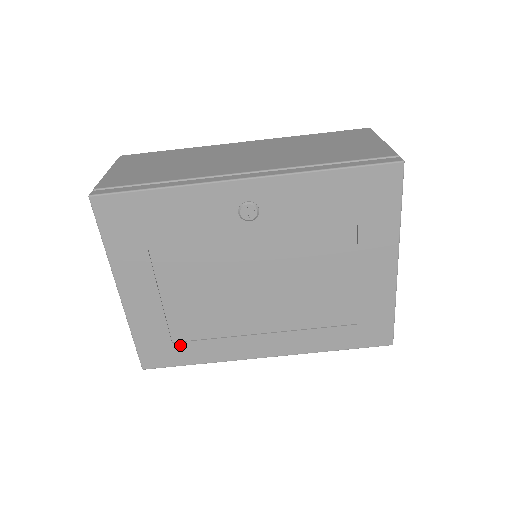
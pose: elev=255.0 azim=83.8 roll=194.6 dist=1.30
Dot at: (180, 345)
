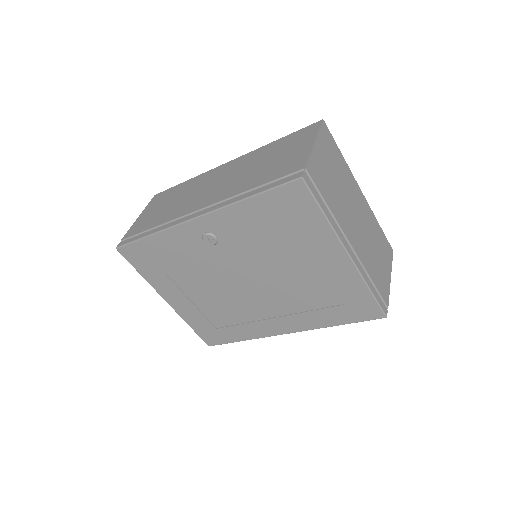
Dot at: (222, 330)
